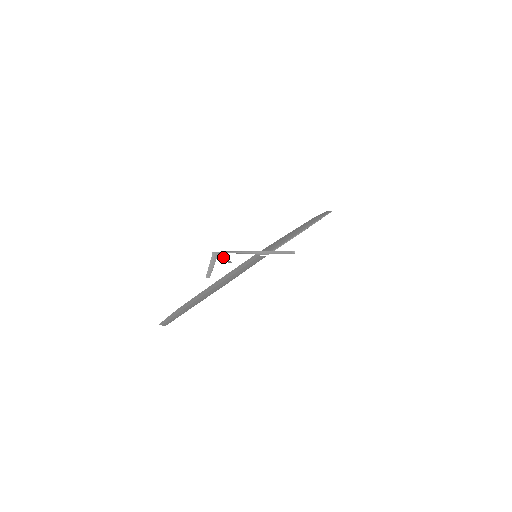
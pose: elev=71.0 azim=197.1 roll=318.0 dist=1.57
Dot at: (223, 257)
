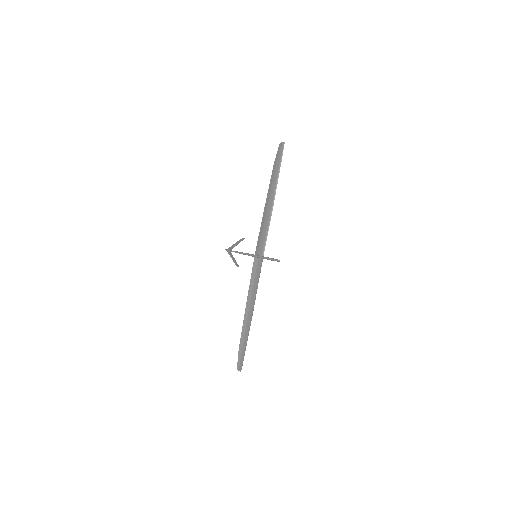
Dot at: (235, 245)
